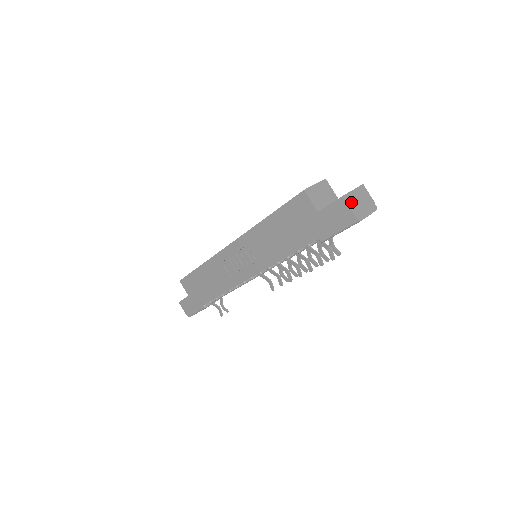
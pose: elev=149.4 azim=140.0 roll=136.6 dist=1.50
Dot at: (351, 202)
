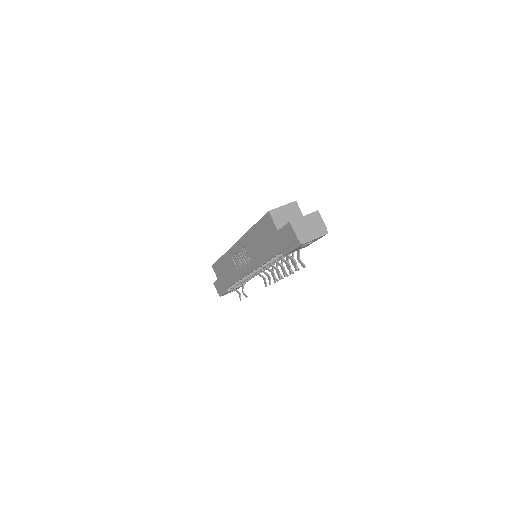
Dot at: (298, 227)
